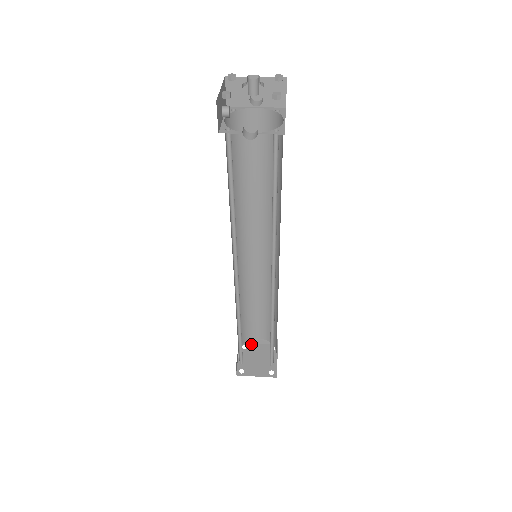
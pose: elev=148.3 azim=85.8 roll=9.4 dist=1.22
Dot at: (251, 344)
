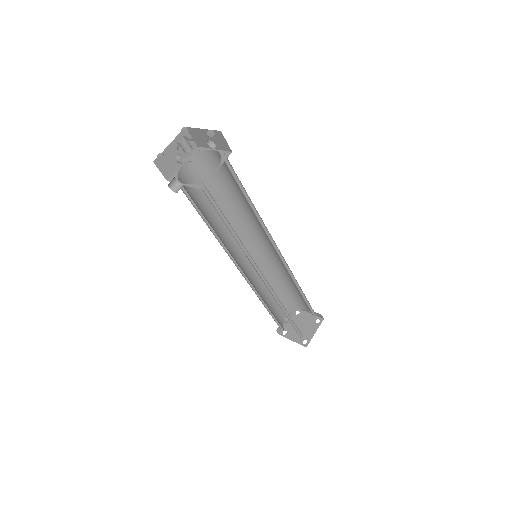
Dot at: (304, 312)
